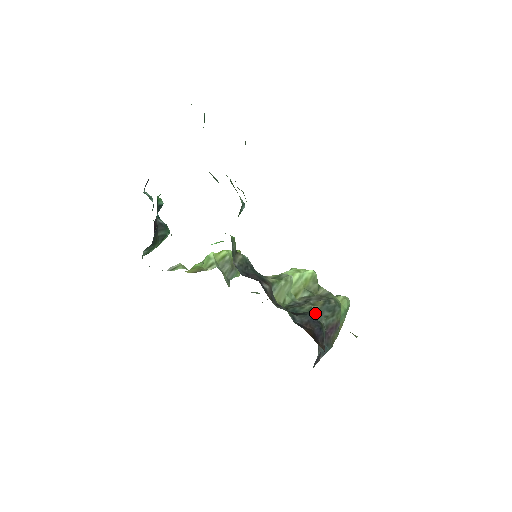
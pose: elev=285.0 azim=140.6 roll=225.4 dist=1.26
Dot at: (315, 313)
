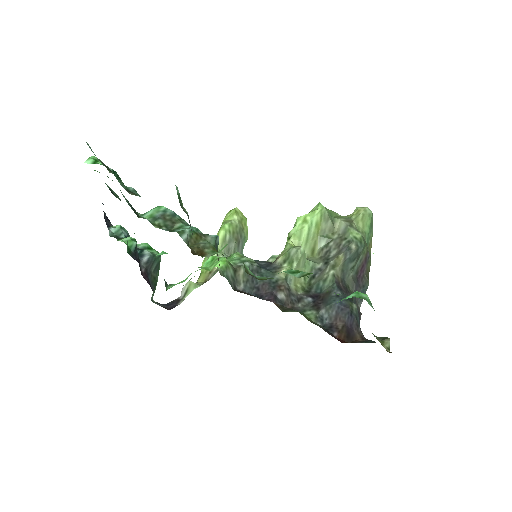
Dot at: (340, 275)
